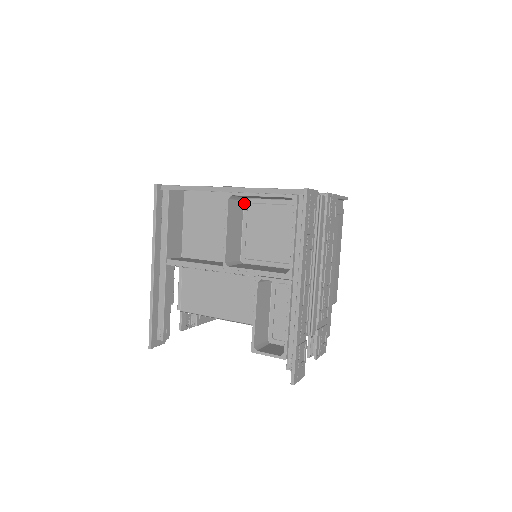
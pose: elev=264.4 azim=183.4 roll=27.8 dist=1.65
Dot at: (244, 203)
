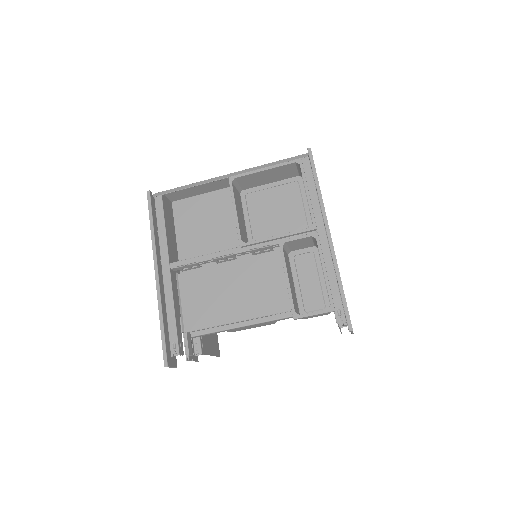
Dot at: (241, 195)
